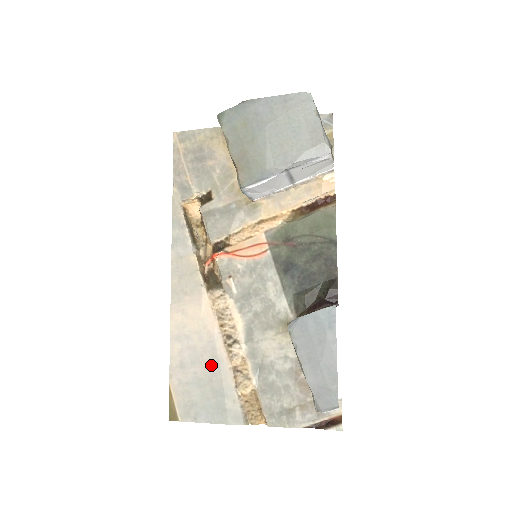
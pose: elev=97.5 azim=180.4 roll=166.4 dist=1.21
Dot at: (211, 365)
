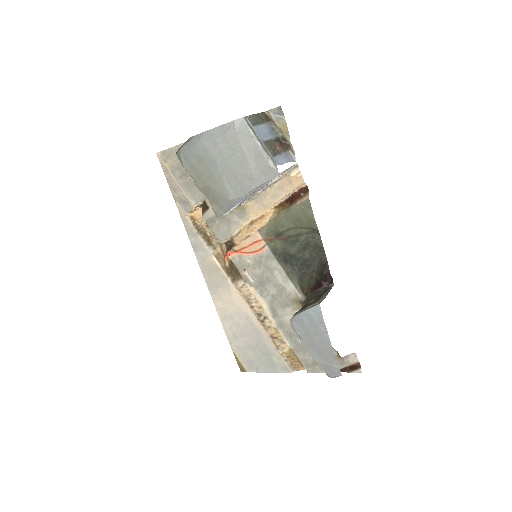
Dot at: (254, 335)
